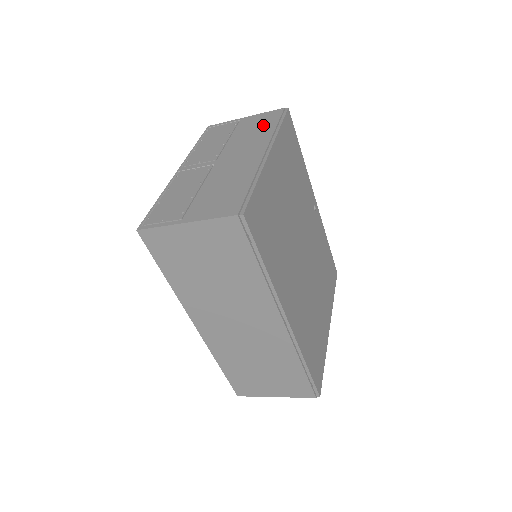
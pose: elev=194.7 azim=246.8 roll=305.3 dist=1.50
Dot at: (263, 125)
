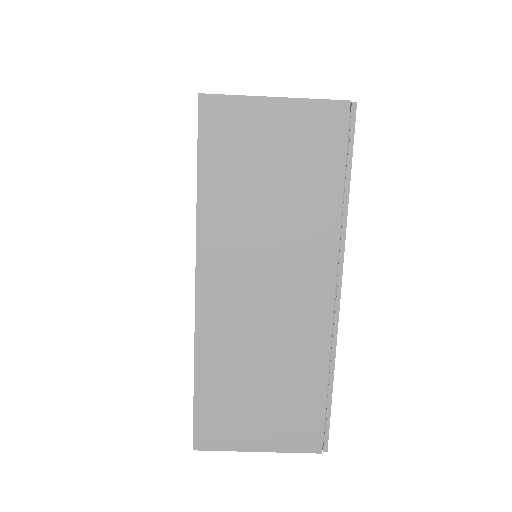
Dot at: occluded
